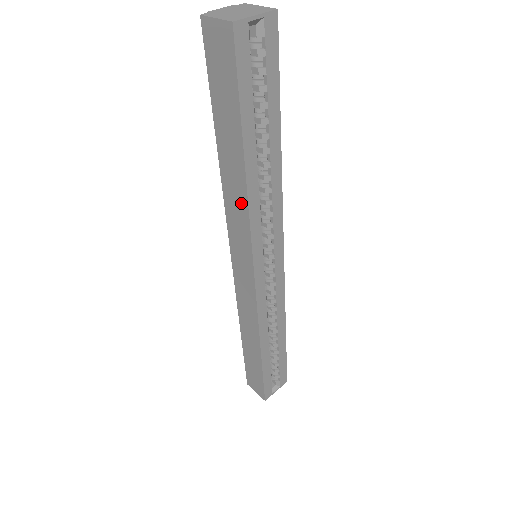
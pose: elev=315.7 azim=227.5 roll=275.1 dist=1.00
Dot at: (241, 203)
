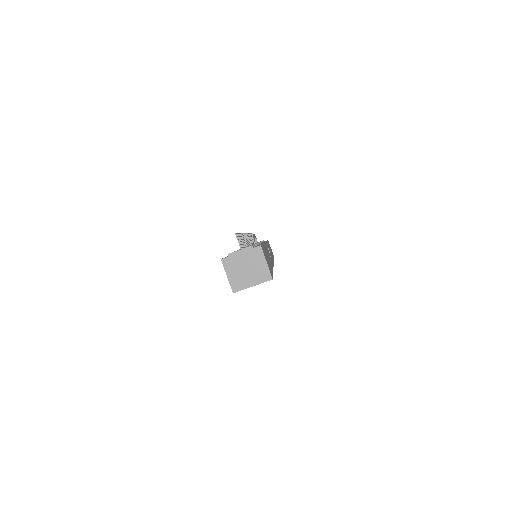
Dot at: occluded
